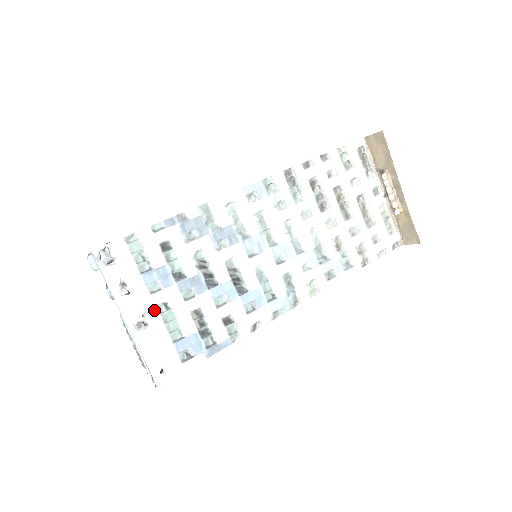
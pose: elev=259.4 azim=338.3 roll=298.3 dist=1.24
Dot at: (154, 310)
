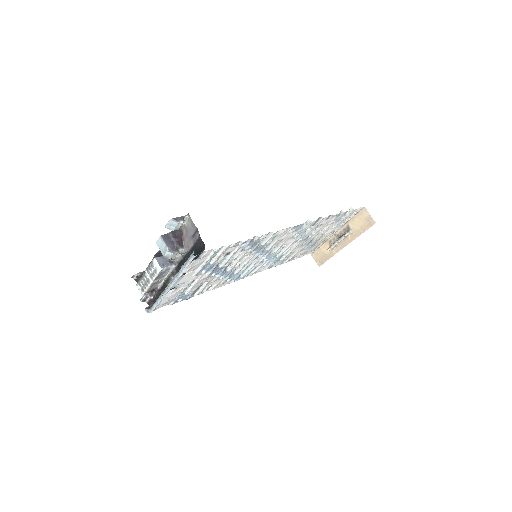
Dot at: (187, 283)
